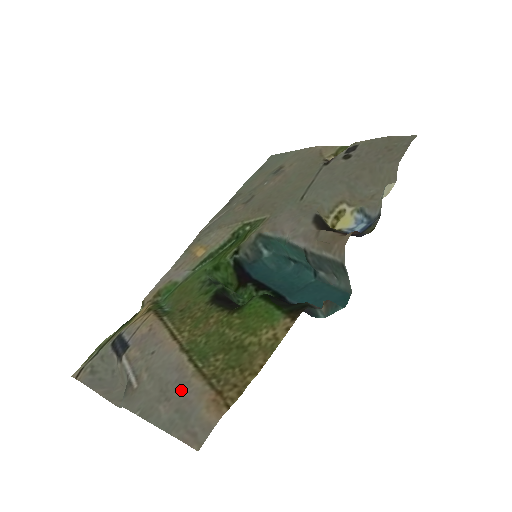
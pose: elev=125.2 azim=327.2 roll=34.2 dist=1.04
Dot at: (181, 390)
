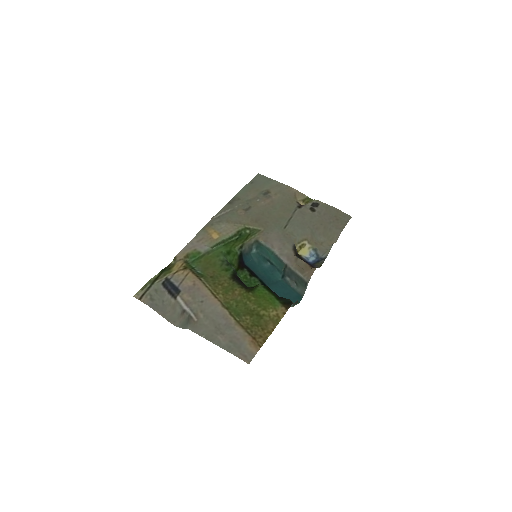
Dot at: (230, 331)
